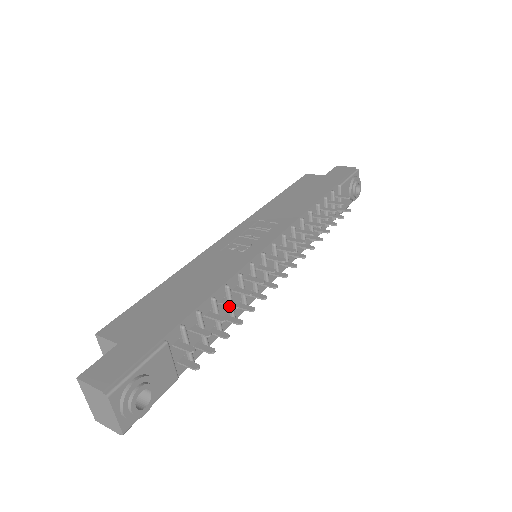
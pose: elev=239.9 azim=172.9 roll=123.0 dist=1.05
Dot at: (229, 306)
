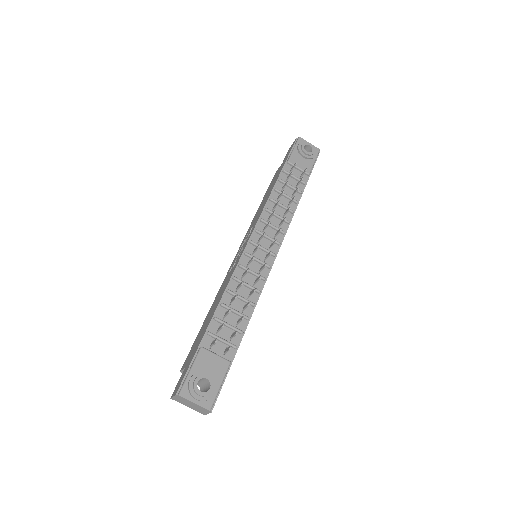
Dot at: occluded
